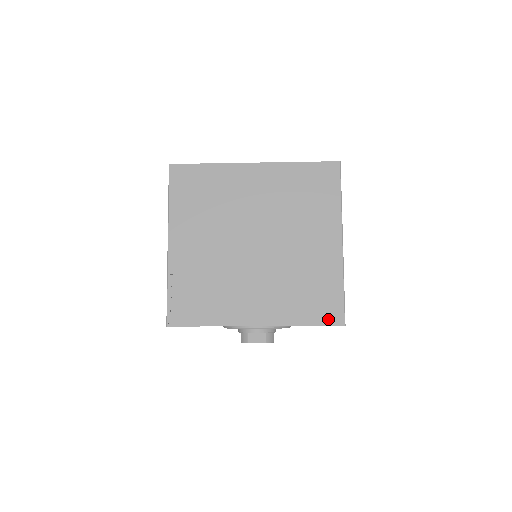
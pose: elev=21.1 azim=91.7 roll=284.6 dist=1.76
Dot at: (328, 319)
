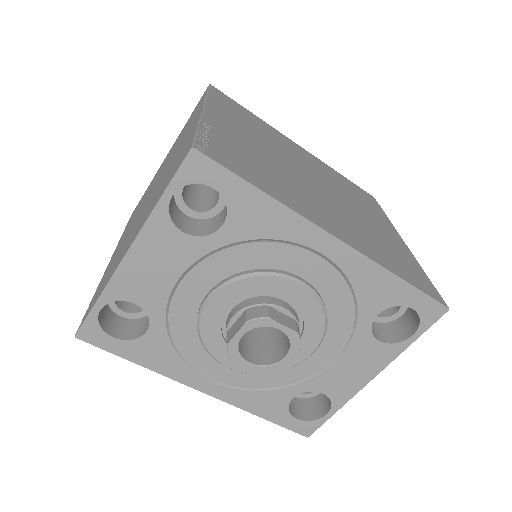
Dot at: (426, 290)
